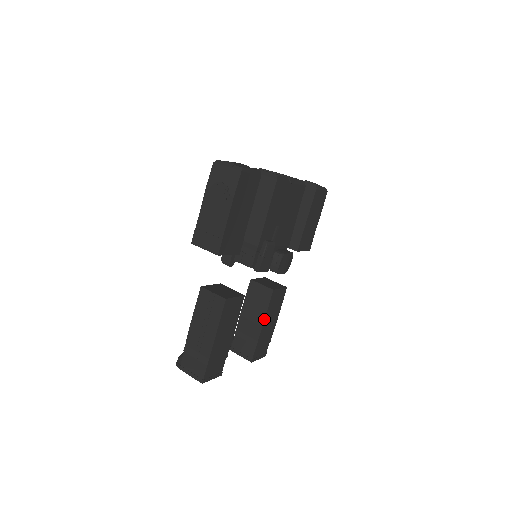
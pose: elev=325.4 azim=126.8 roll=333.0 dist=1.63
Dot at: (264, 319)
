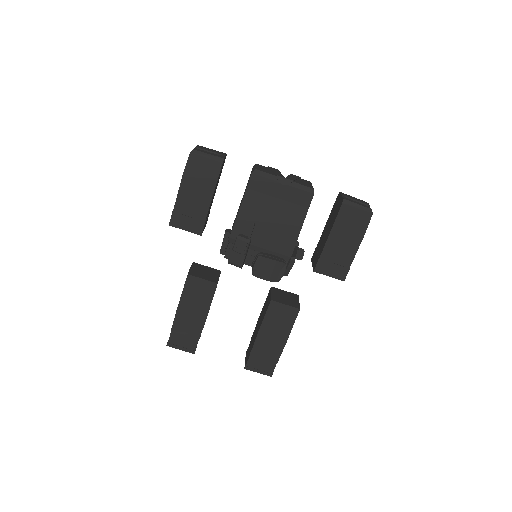
Dot at: (260, 328)
